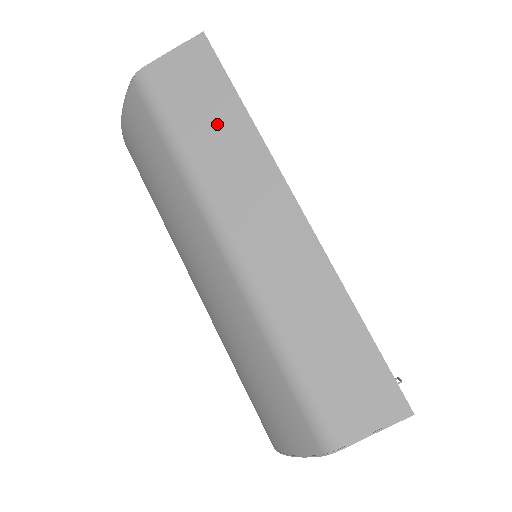
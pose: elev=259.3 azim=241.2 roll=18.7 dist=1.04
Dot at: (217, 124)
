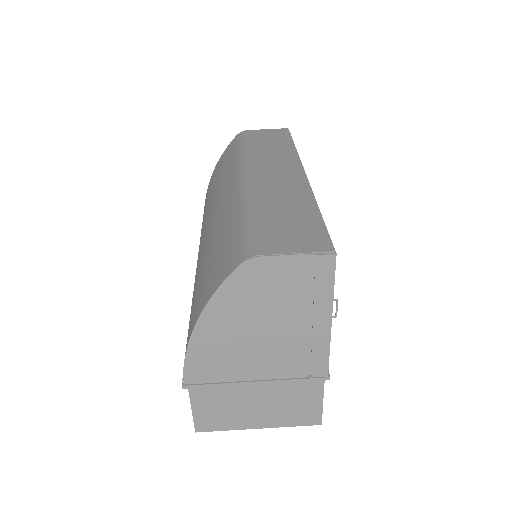
Dot at: (274, 146)
